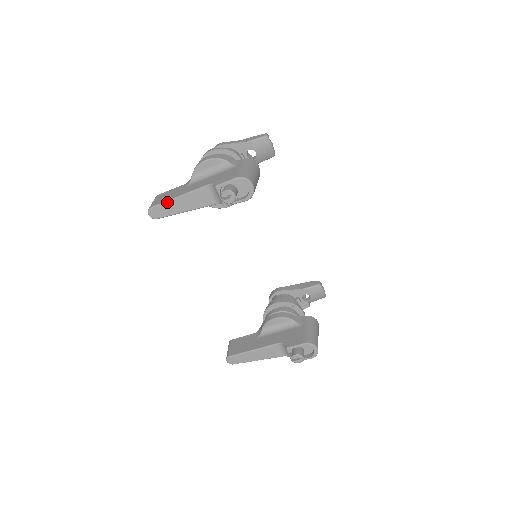
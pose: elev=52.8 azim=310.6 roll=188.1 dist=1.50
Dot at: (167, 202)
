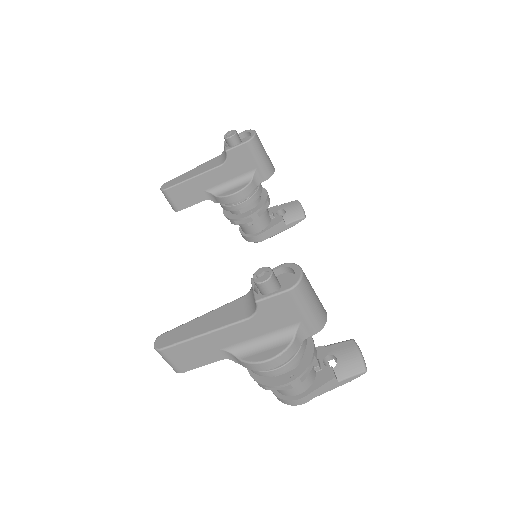
Dot at: (181, 175)
